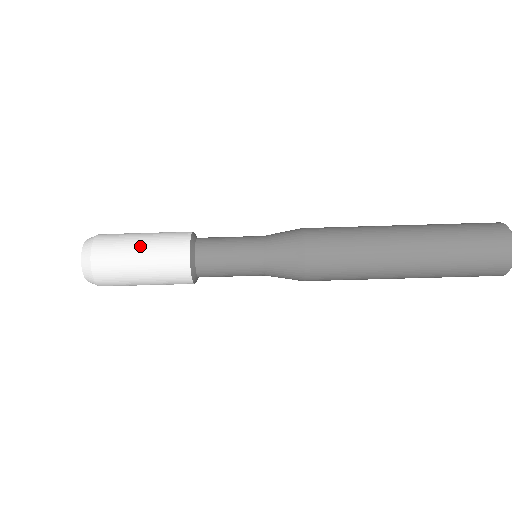
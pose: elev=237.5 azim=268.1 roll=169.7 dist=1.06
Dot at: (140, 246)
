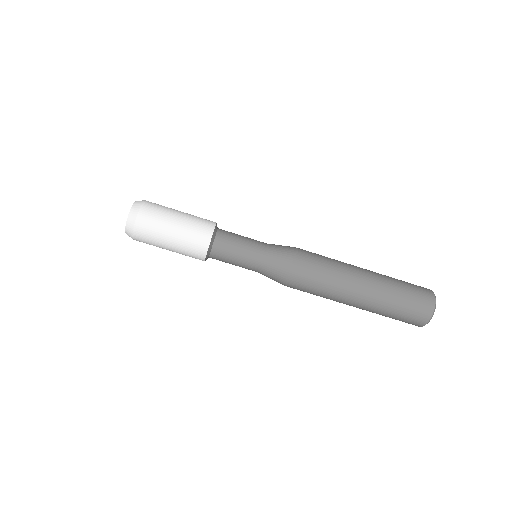
Dot at: occluded
